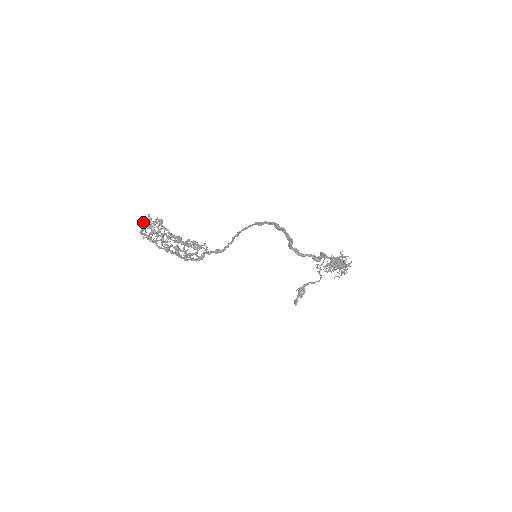
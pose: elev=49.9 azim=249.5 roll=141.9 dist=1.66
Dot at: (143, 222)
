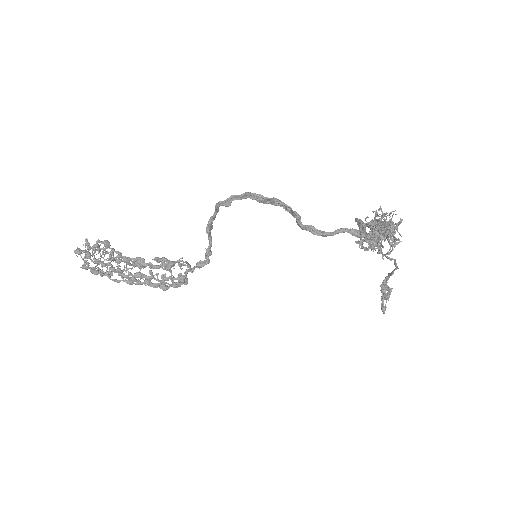
Dot at: (74, 252)
